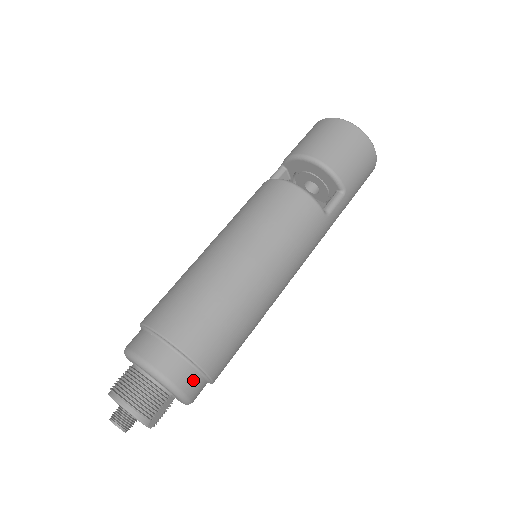
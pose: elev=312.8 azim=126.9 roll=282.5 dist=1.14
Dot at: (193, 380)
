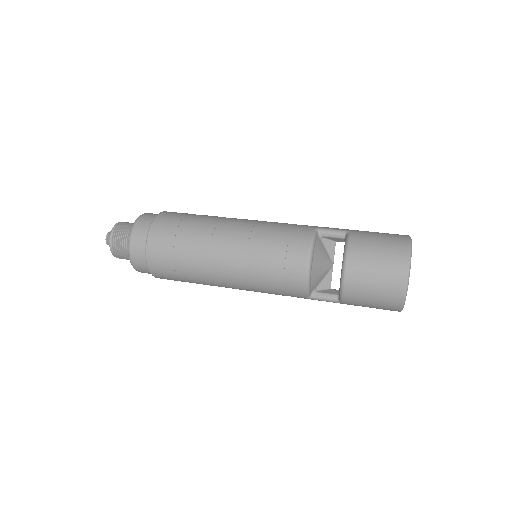
Dot at: (146, 272)
